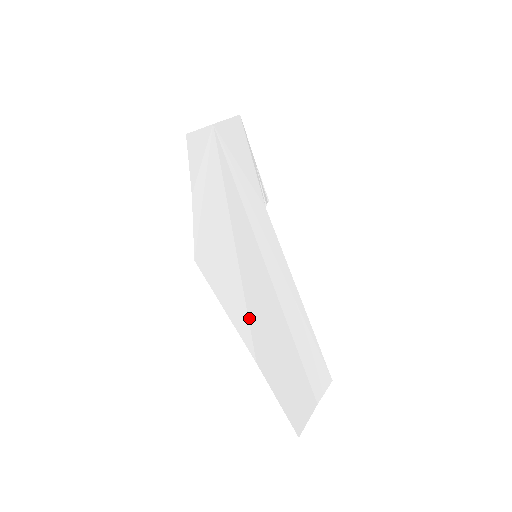
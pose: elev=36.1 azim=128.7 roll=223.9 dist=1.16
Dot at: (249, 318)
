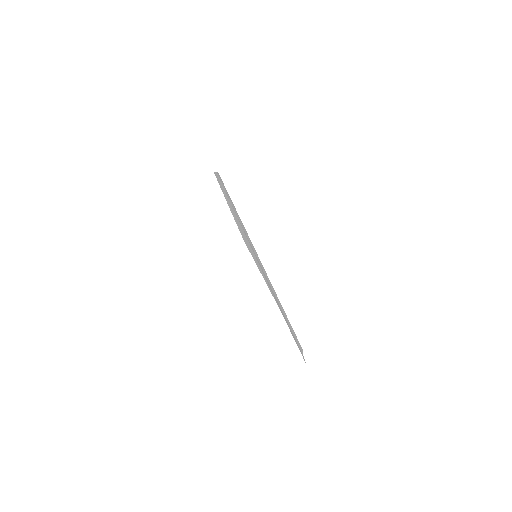
Dot at: (269, 286)
